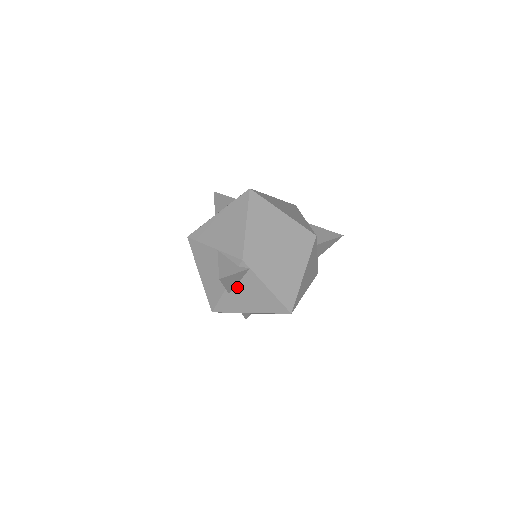
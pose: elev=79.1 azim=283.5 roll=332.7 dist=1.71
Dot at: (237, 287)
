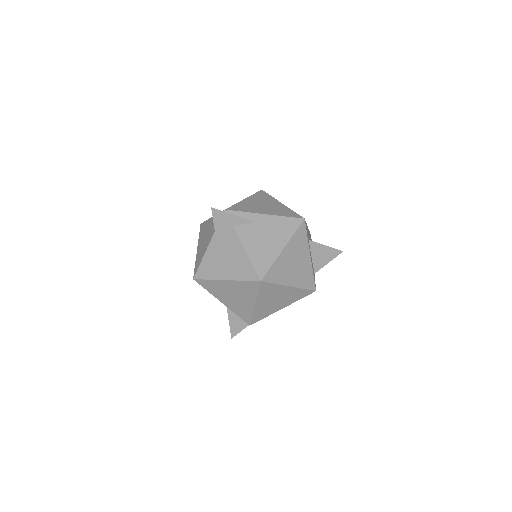
Dot at: occluded
